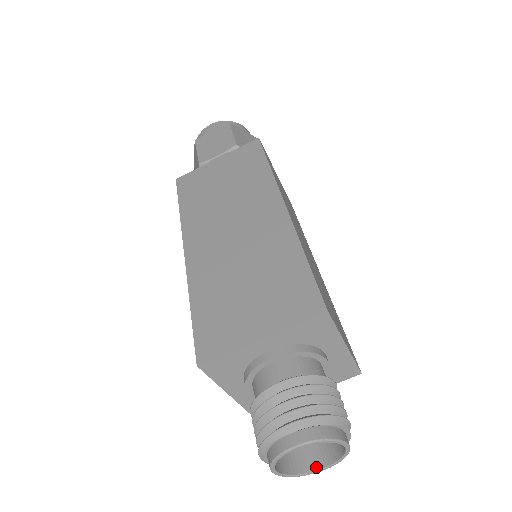
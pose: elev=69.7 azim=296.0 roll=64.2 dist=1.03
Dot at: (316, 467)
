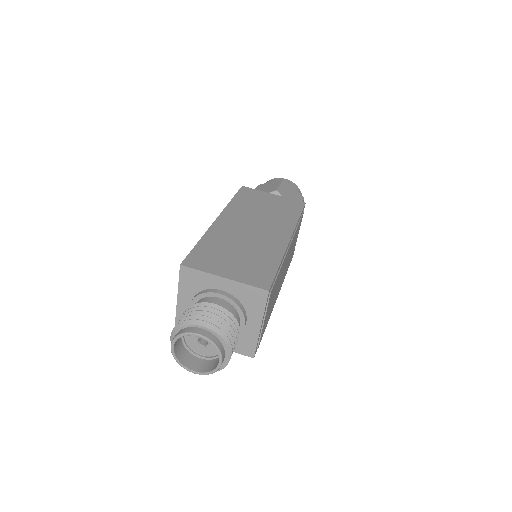
Dot at: (219, 362)
